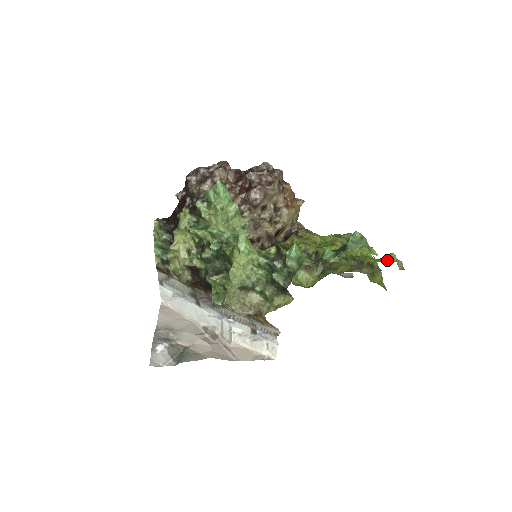
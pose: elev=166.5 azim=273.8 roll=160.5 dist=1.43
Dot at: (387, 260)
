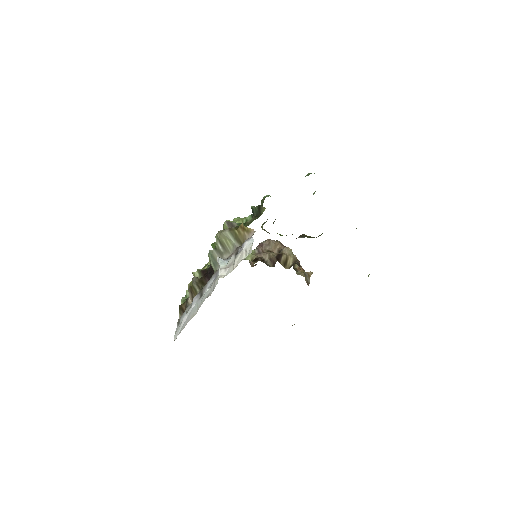
Dot at: occluded
